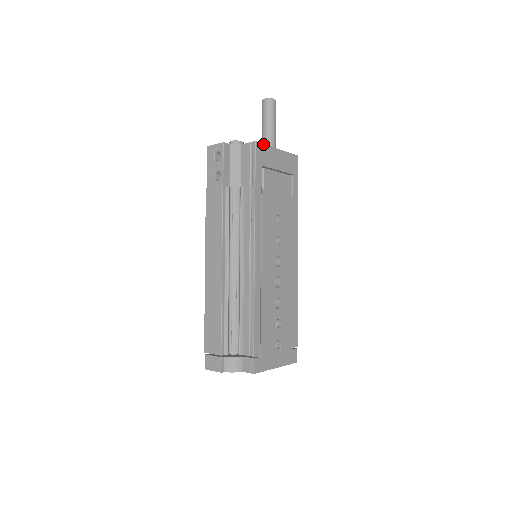
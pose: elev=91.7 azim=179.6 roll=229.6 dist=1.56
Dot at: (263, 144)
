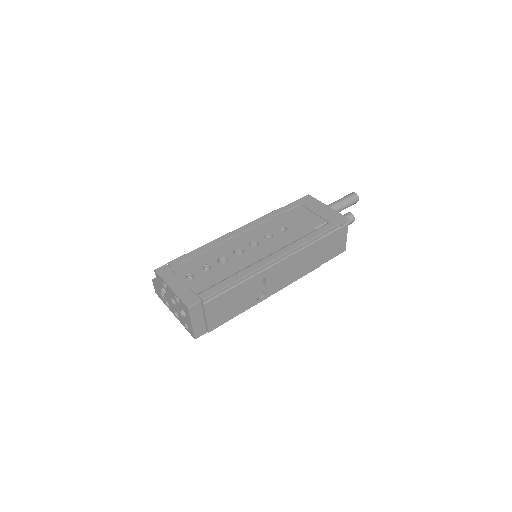
Dot at: (314, 198)
